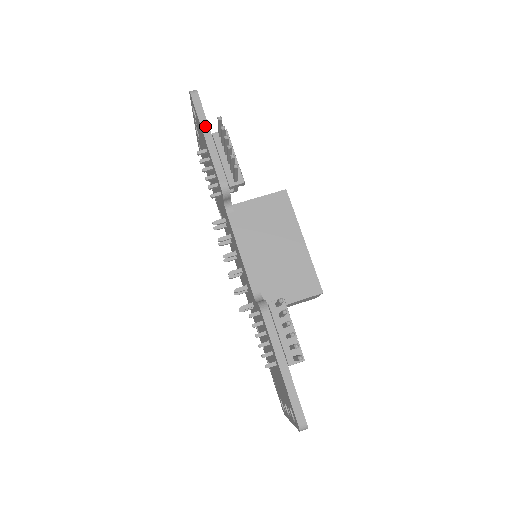
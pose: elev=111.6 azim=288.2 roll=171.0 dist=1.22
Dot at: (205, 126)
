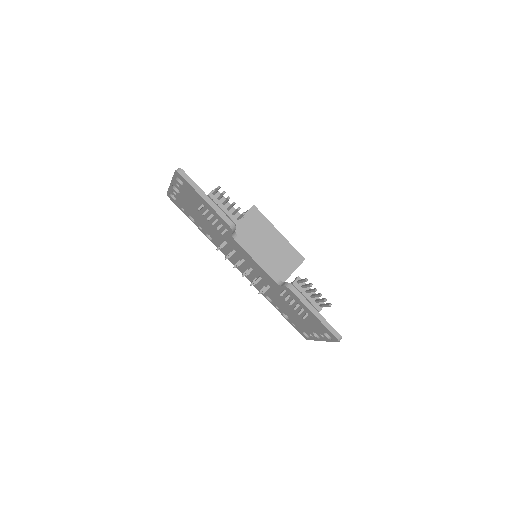
Dot at: (200, 191)
